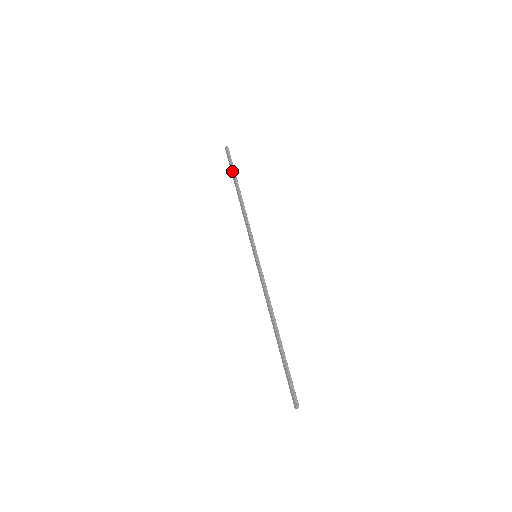
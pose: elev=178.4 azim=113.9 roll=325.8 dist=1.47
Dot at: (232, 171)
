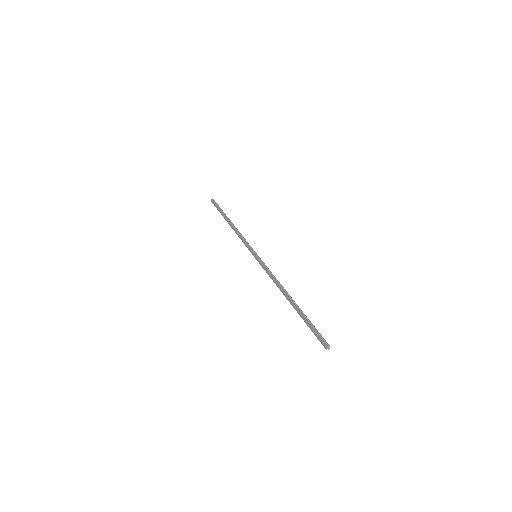
Dot at: (220, 211)
